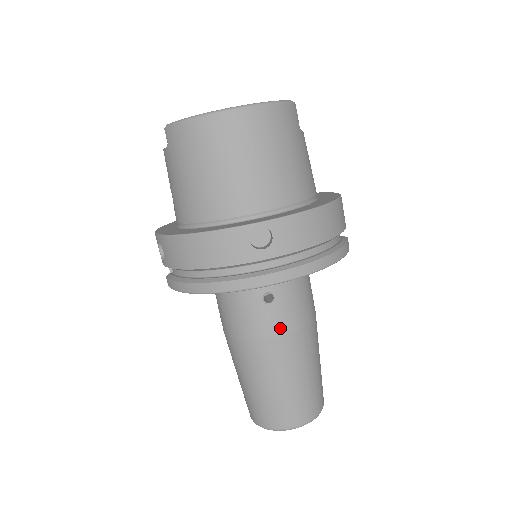
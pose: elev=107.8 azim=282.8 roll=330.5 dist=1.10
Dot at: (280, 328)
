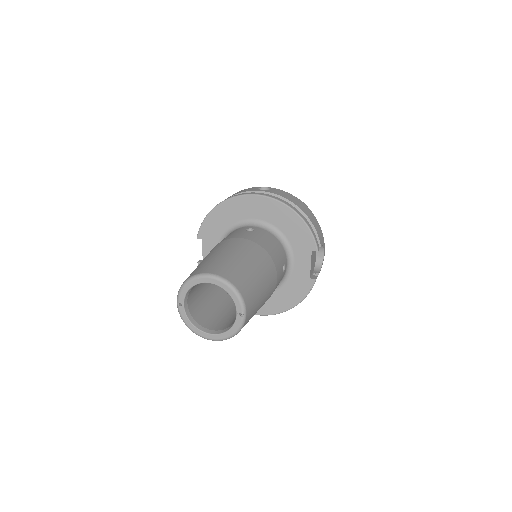
Dot at: (247, 237)
